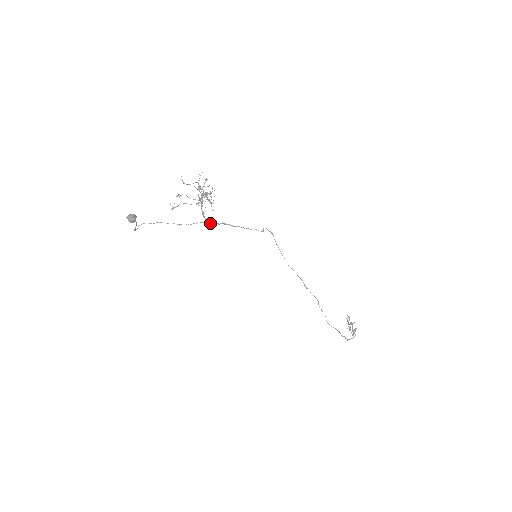
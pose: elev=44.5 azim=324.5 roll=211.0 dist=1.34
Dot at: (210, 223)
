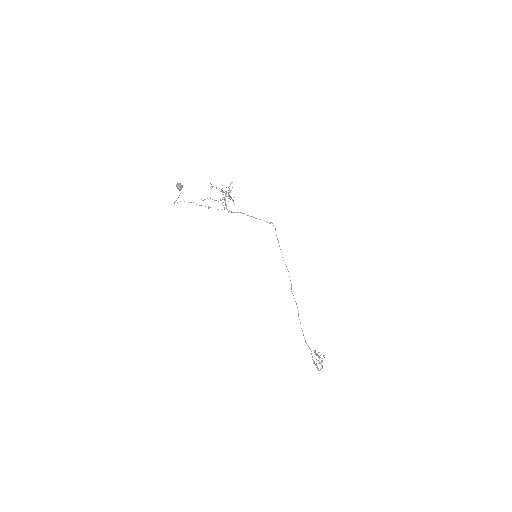
Dot at: (231, 211)
